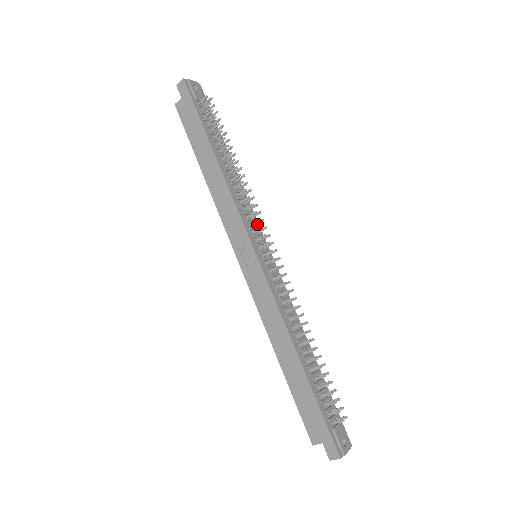
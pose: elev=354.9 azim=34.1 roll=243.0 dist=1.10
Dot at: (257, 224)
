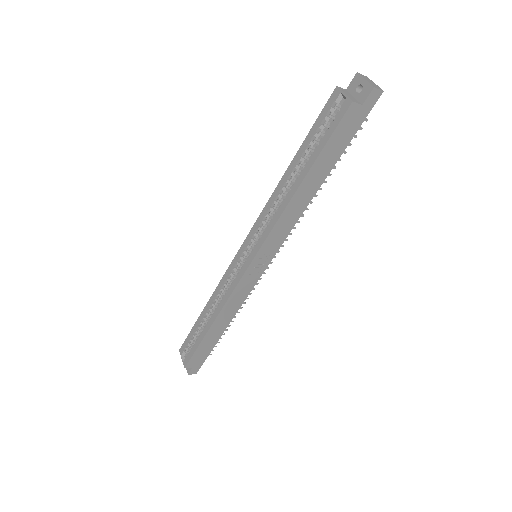
Dot at: occluded
